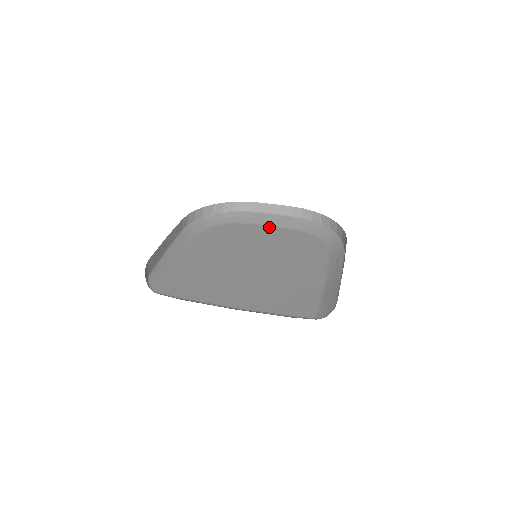
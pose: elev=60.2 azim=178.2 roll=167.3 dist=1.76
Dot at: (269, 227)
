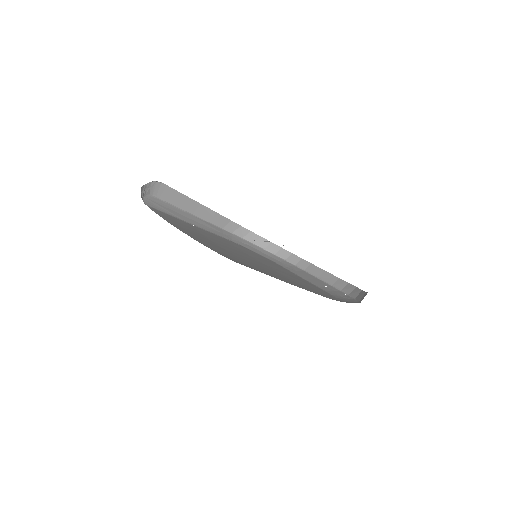
Dot at: (302, 278)
